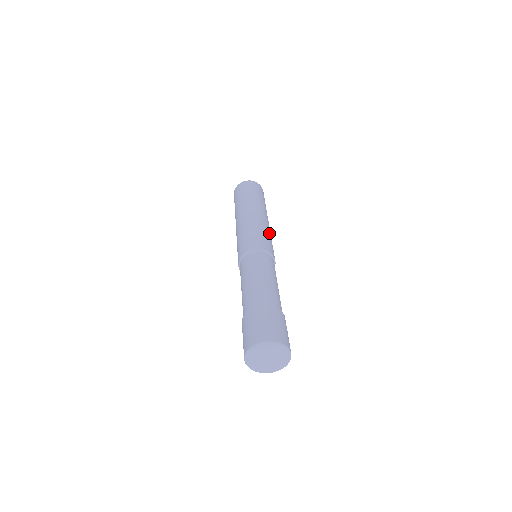
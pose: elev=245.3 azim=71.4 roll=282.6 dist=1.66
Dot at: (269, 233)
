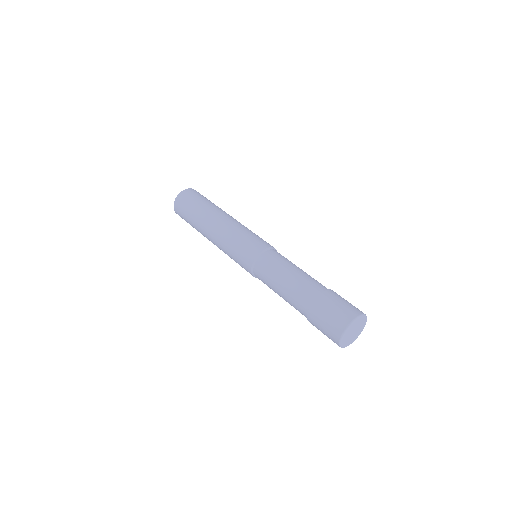
Dot at: (246, 229)
